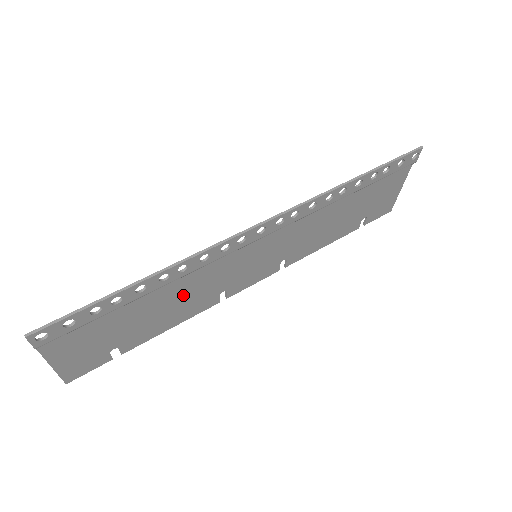
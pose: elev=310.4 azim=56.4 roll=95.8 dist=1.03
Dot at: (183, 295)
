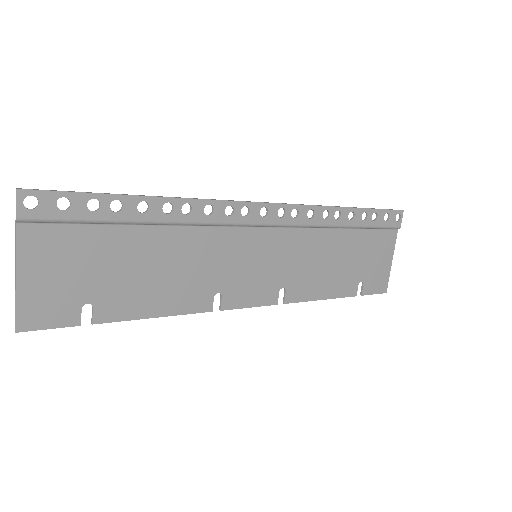
Dot at: (178, 262)
